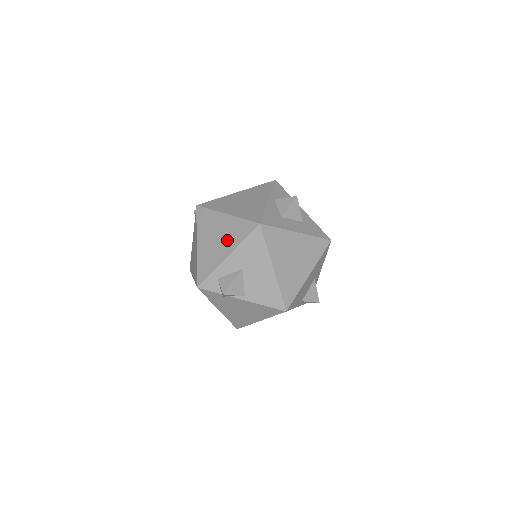
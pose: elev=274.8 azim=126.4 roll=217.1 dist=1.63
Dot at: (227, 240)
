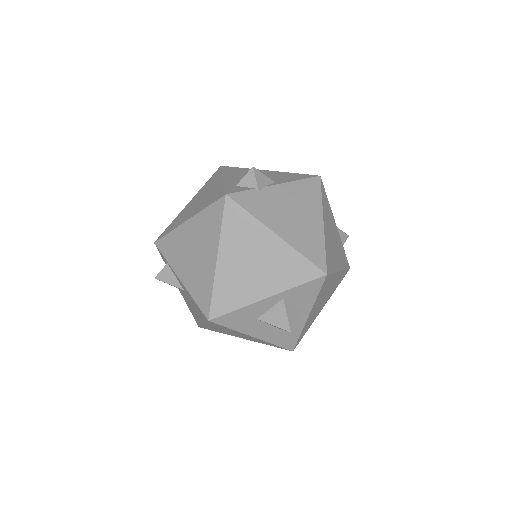
Dot at: (209, 187)
